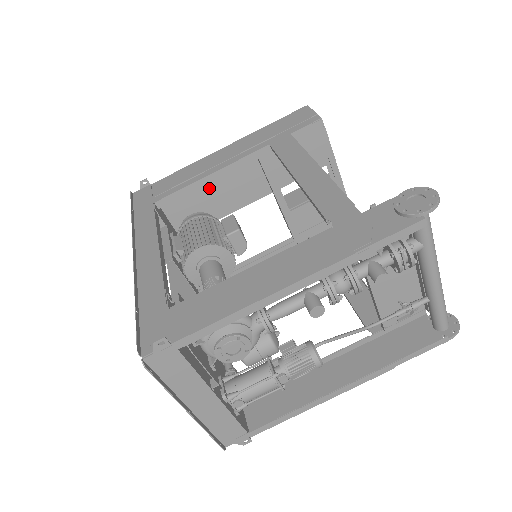
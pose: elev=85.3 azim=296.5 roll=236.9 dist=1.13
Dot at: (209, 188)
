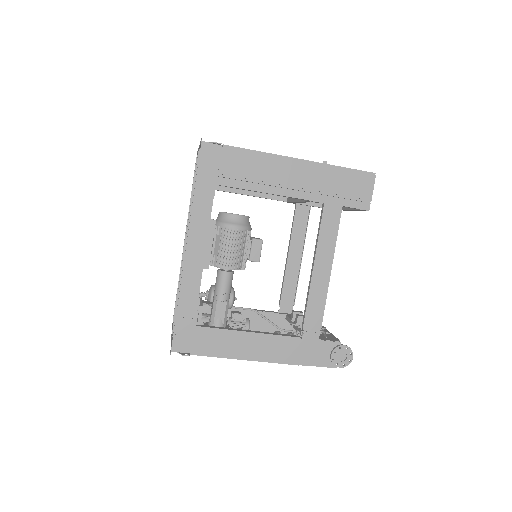
Dot at: occluded
